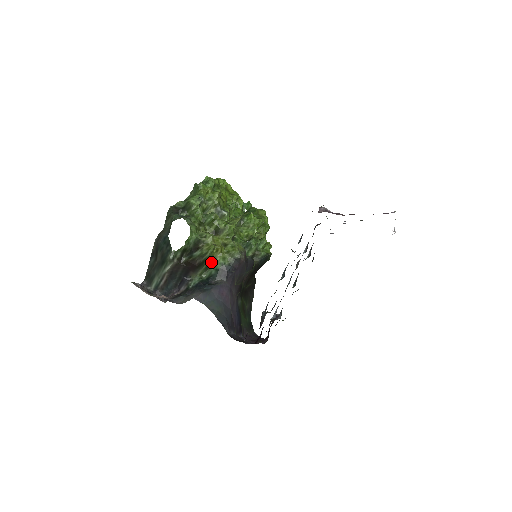
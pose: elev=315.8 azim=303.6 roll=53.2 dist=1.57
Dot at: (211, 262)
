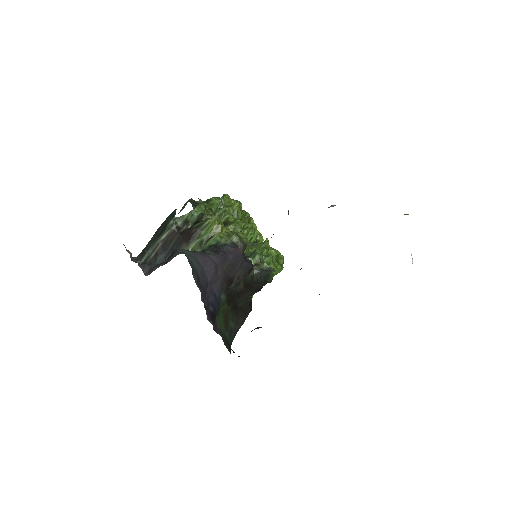
Dot at: (207, 239)
